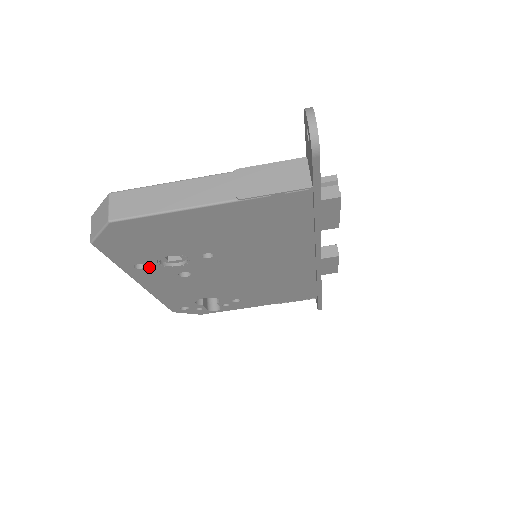
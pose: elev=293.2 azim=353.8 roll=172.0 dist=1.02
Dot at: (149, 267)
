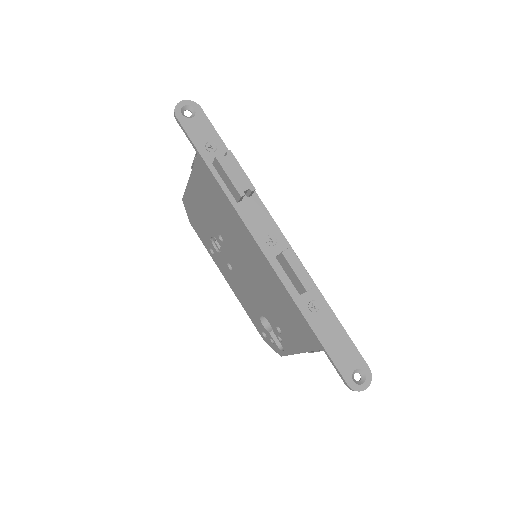
Dot at: (215, 253)
